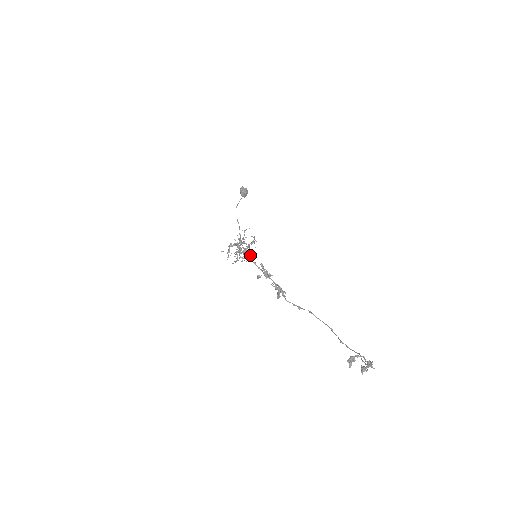
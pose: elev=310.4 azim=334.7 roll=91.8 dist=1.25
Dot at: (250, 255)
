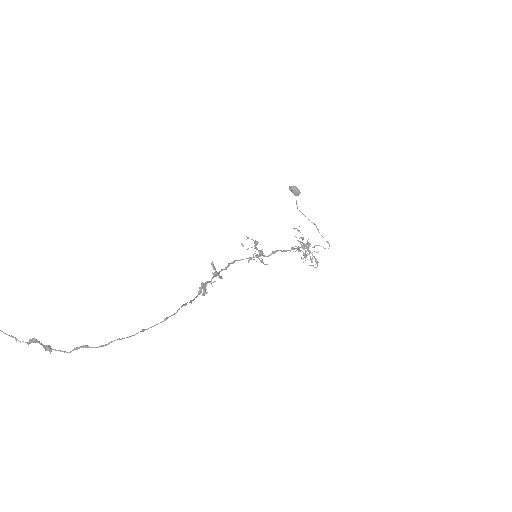
Dot at: (255, 256)
